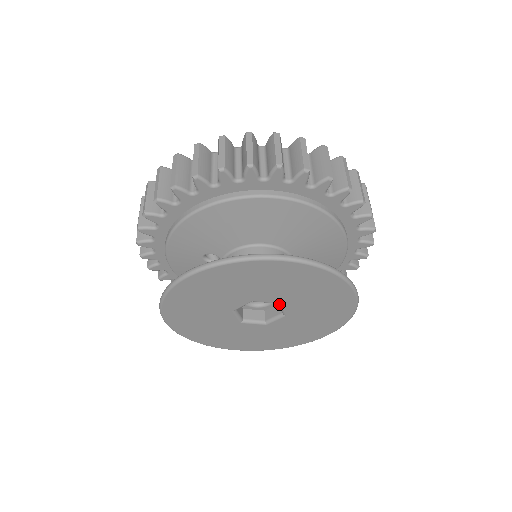
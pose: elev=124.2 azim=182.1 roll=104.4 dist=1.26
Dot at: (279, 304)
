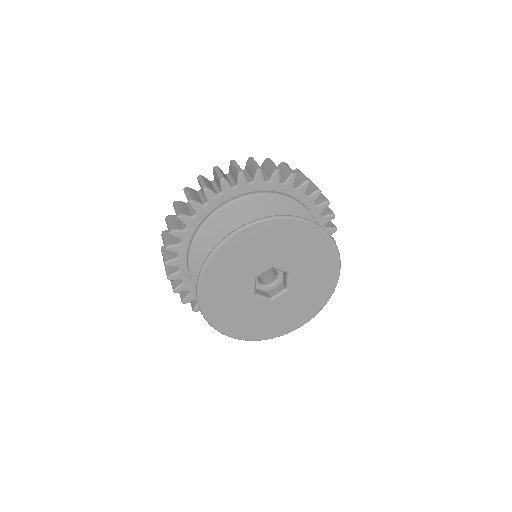
Dot at: (289, 274)
